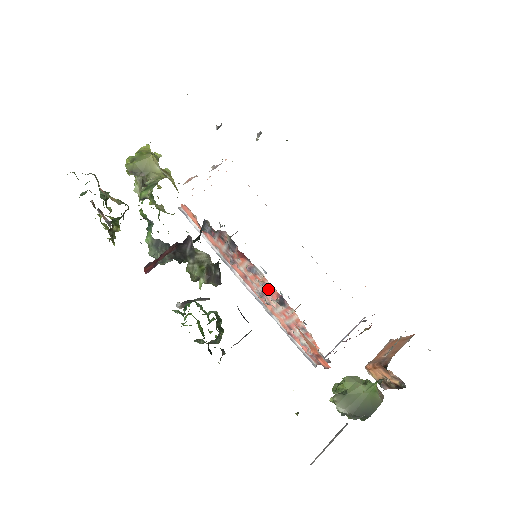
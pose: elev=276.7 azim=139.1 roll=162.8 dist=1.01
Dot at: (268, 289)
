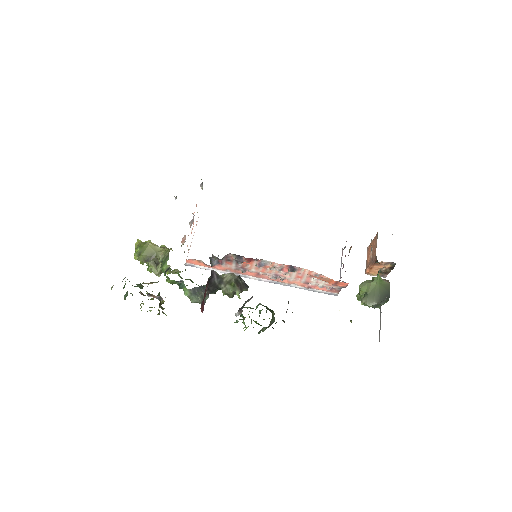
Dot at: (279, 268)
